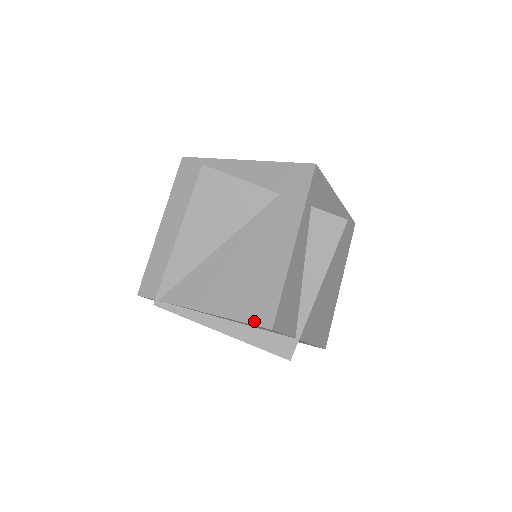
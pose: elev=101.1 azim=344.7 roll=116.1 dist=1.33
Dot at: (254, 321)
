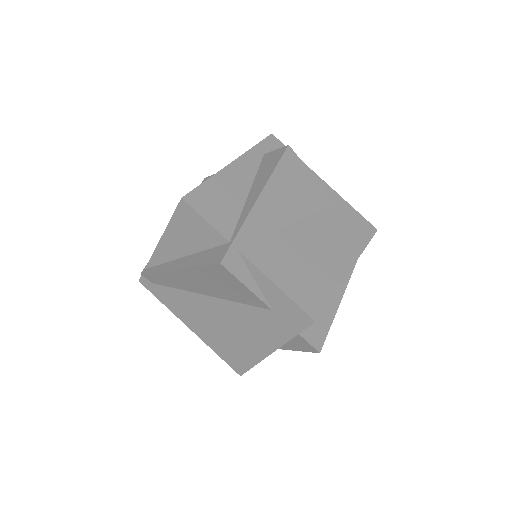
Dot at: (177, 208)
